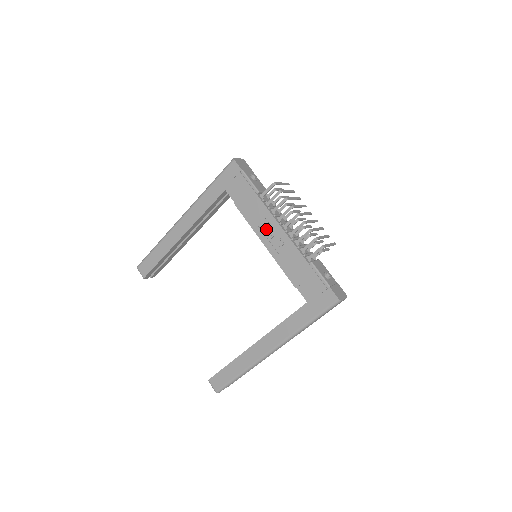
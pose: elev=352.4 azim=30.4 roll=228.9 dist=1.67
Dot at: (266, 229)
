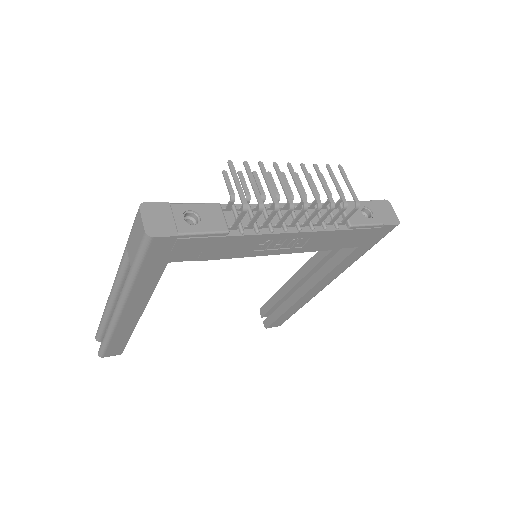
Dot at: (269, 246)
